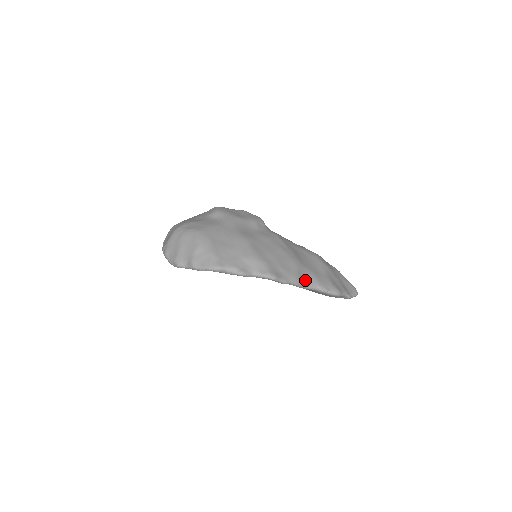
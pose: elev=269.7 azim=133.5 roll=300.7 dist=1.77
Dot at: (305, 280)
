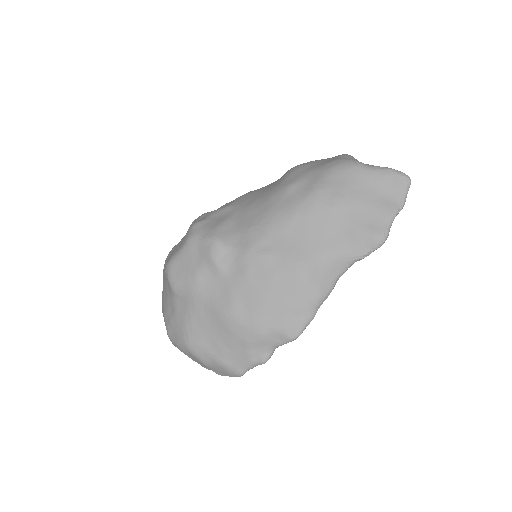
Dot at: (330, 276)
